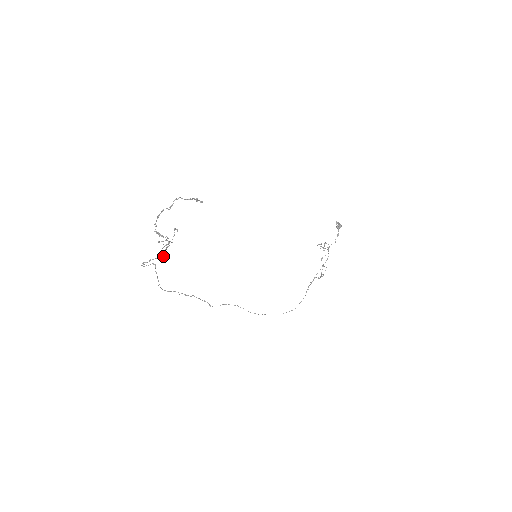
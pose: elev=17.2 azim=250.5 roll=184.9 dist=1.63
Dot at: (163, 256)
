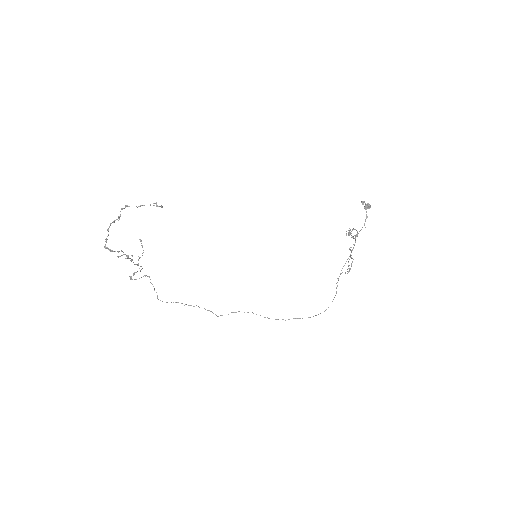
Dot at: (141, 269)
